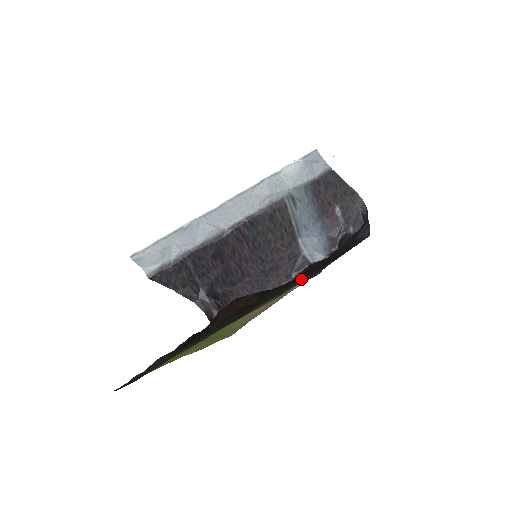
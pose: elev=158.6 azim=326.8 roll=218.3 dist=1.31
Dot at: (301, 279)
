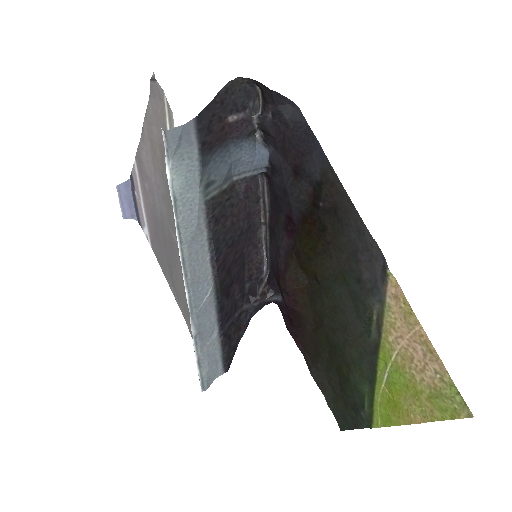
Dot at: (343, 245)
